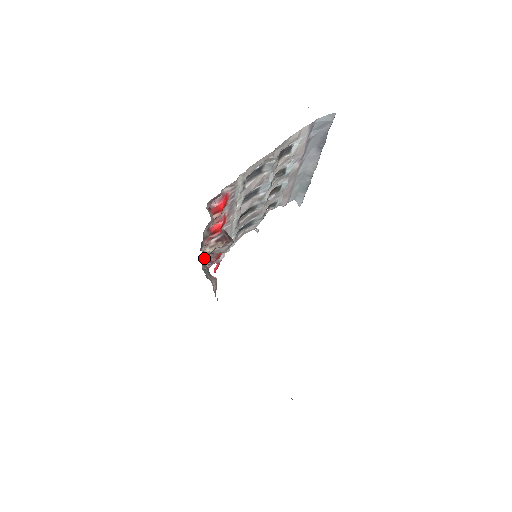
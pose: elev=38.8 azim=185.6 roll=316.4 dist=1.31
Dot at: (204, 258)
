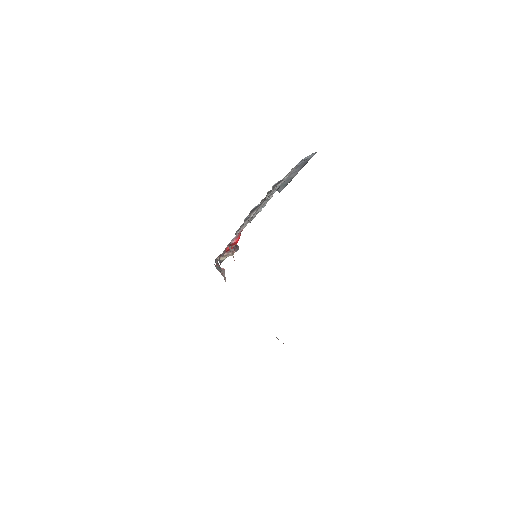
Dot at: occluded
